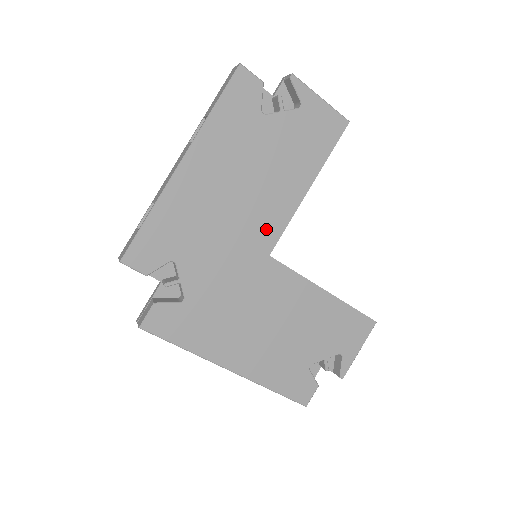
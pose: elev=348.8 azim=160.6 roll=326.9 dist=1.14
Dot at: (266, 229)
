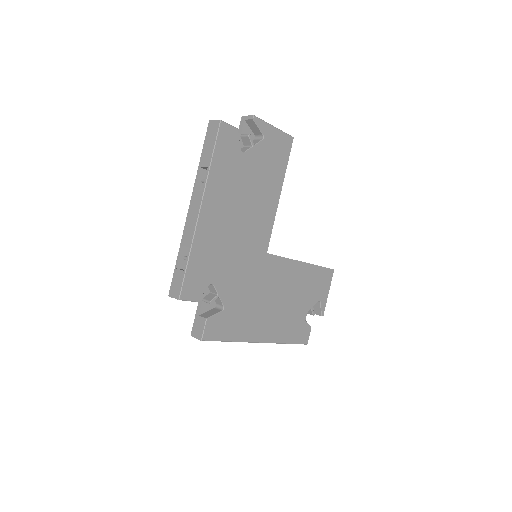
Dot at: (261, 235)
